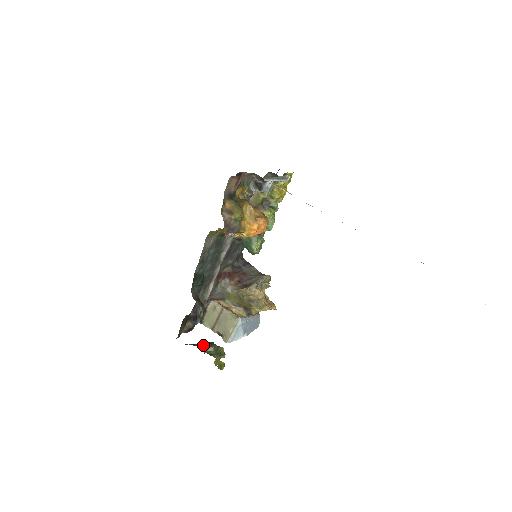
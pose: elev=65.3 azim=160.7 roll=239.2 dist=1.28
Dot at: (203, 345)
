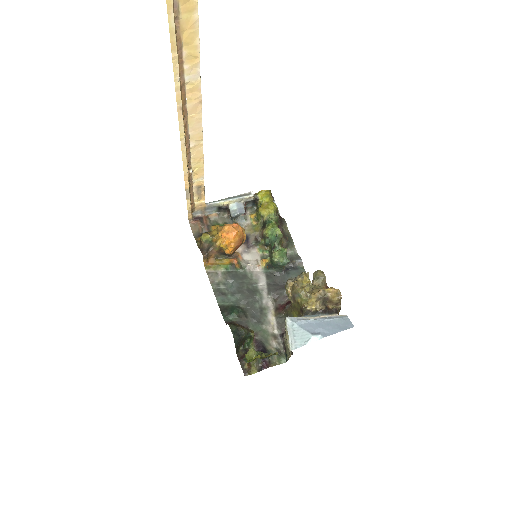
Dot at: occluded
